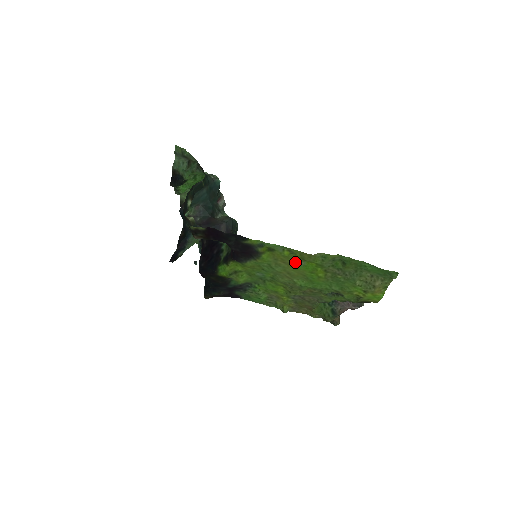
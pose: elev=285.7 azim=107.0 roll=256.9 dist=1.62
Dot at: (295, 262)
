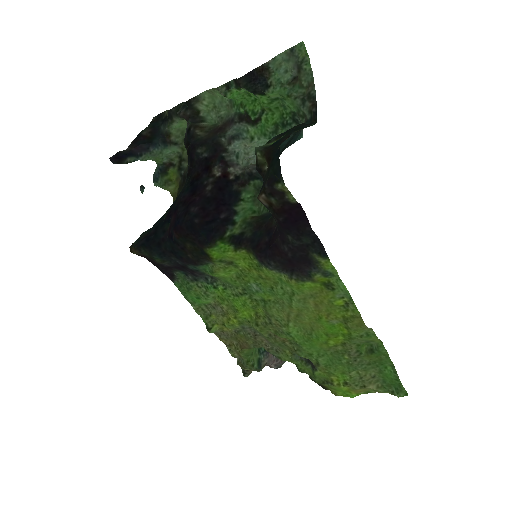
Dot at: (330, 315)
